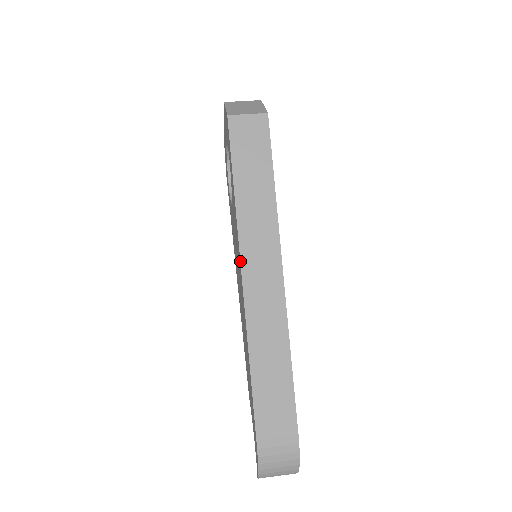
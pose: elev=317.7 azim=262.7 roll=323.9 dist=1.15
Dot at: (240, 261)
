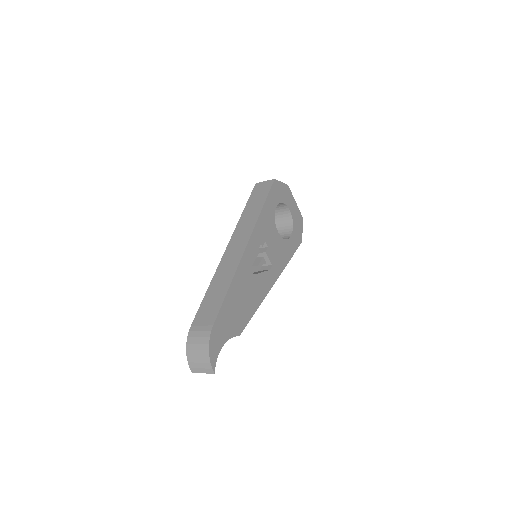
Dot at: (230, 240)
